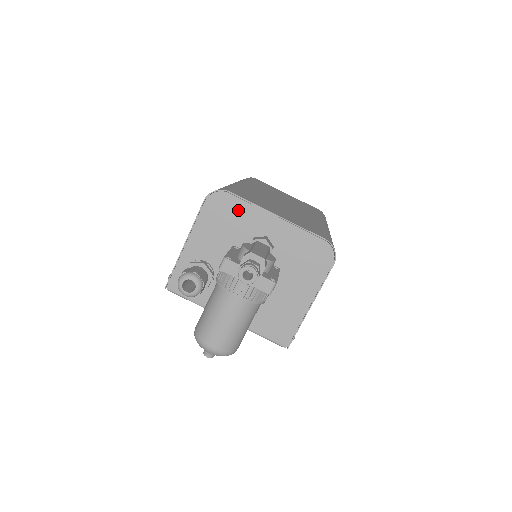
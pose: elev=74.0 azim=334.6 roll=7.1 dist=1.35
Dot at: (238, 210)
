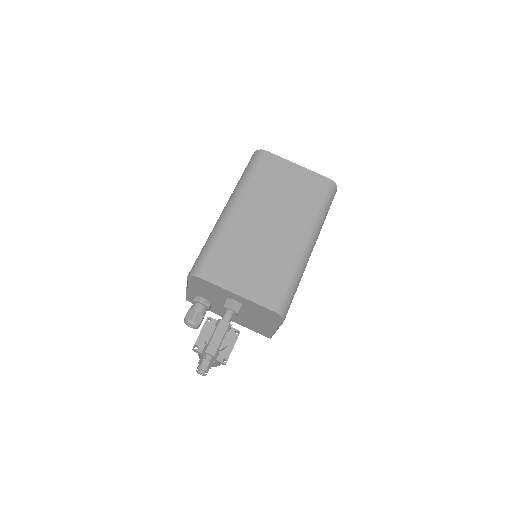
Dot at: (211, 286)
